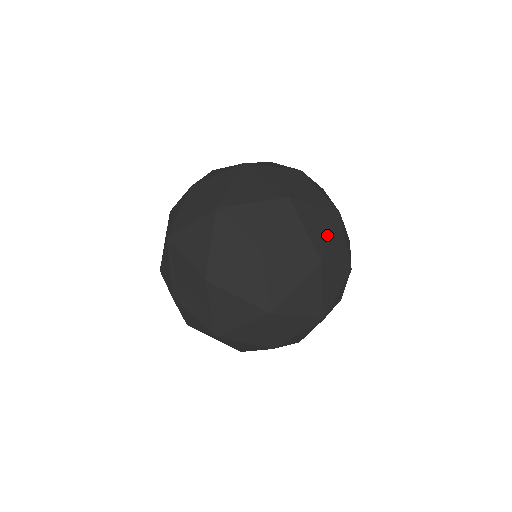
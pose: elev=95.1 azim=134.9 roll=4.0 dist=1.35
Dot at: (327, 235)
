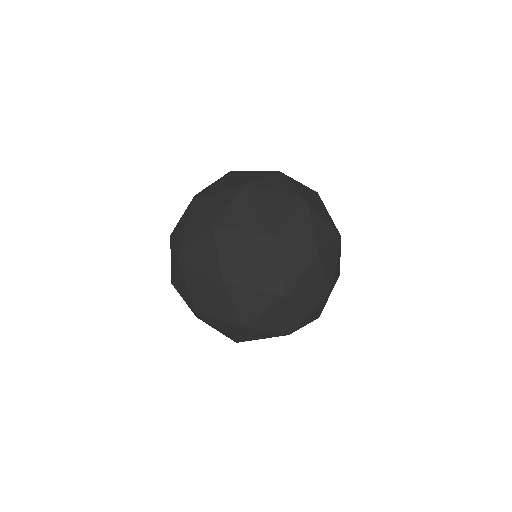
Dot at: (283, 215)
